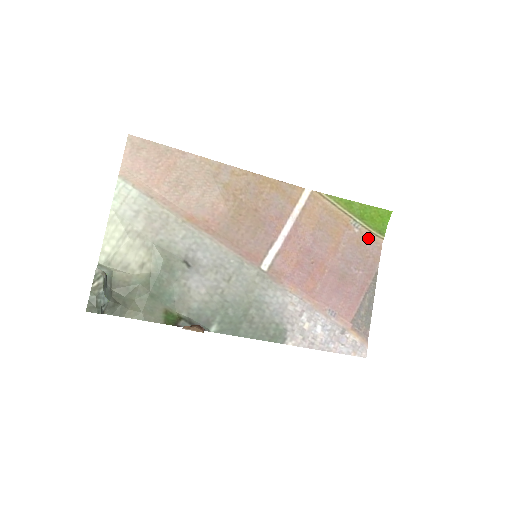
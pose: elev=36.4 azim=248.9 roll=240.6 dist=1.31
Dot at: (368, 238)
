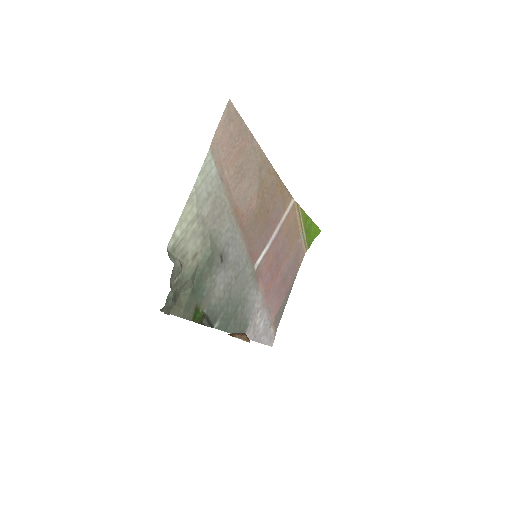
Dot at: (302, 248)
